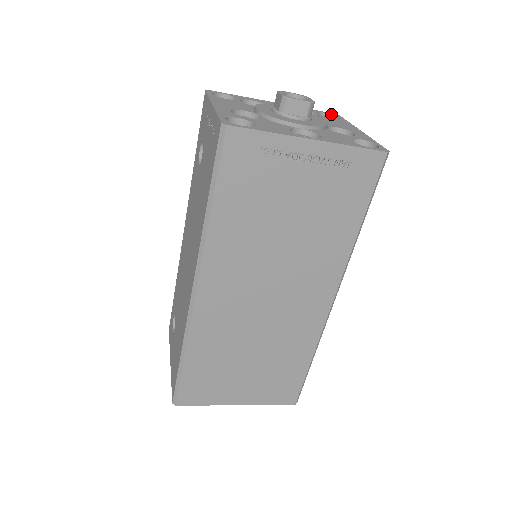
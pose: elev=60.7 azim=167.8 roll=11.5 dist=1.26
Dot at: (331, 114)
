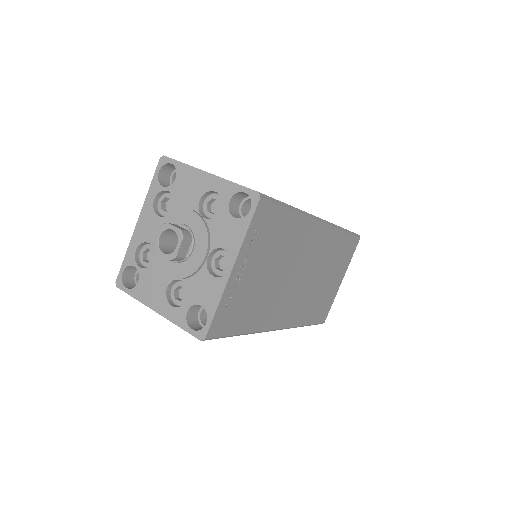
Dot at: (162, 166)
